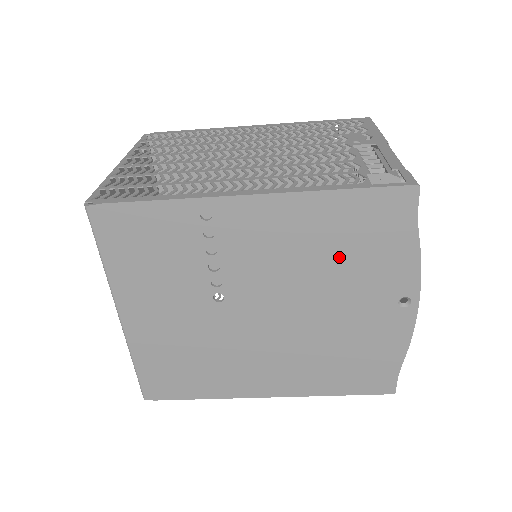
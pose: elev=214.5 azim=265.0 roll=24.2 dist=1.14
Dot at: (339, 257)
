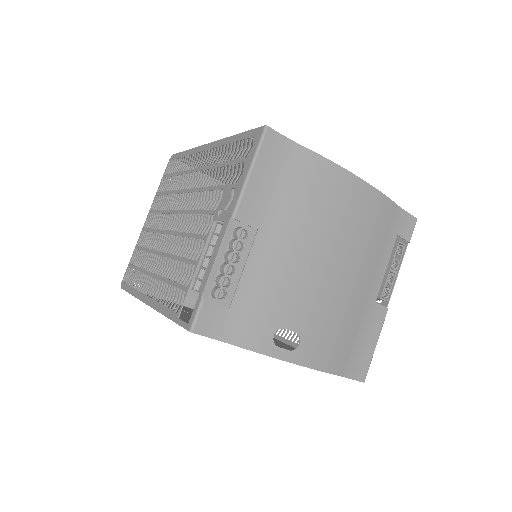
Dot at: occluded
